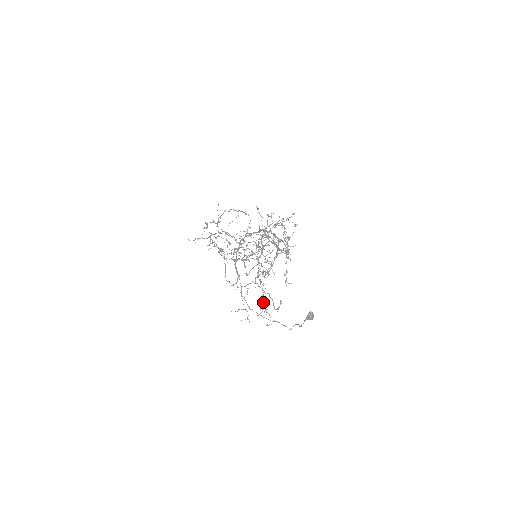
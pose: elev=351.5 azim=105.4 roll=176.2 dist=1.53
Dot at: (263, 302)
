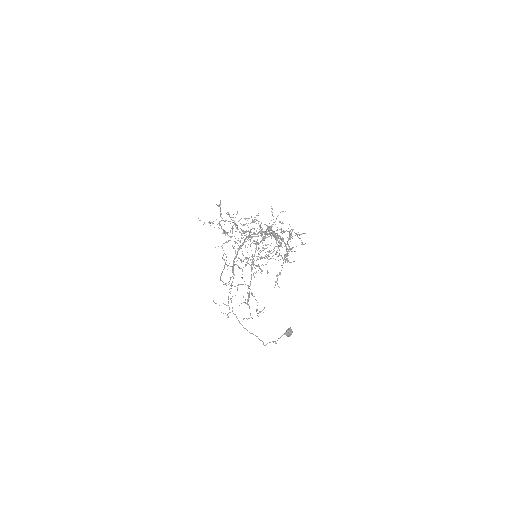
Dot at: occluded
